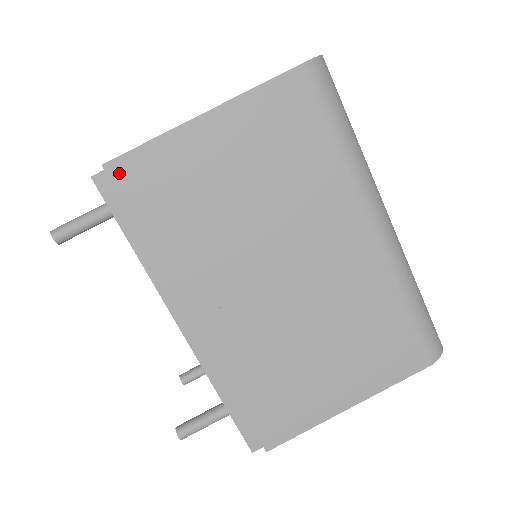
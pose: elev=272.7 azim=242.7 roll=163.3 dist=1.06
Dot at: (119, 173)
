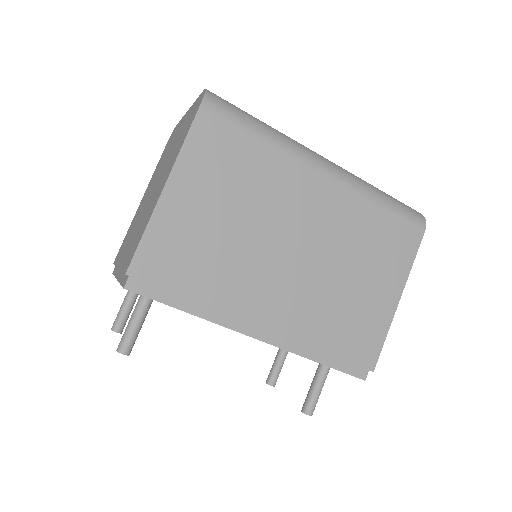
Dot at: (141, 270)
